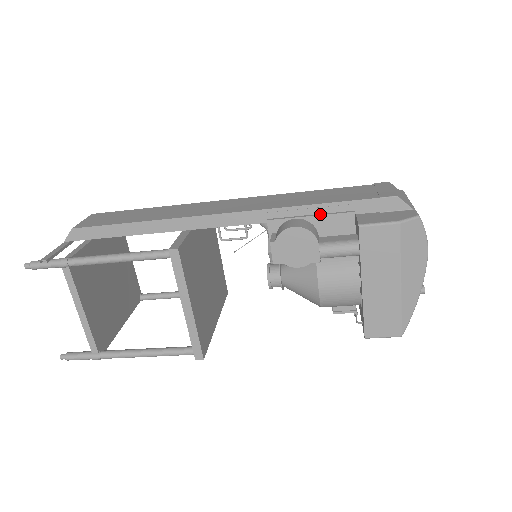
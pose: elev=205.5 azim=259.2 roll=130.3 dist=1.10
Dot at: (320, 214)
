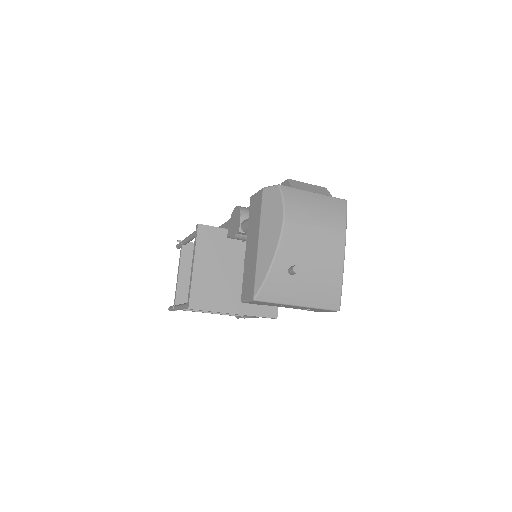
Dot at: occluded
